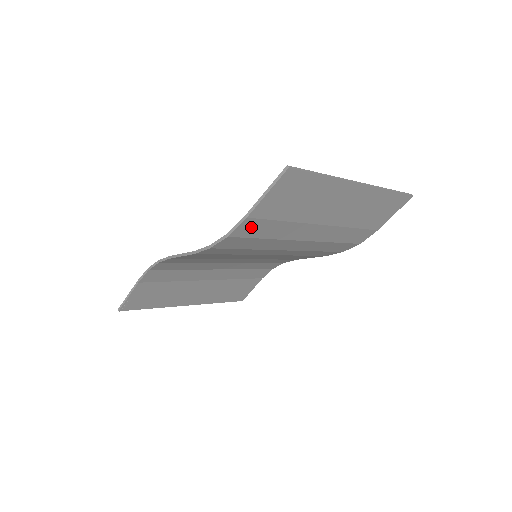
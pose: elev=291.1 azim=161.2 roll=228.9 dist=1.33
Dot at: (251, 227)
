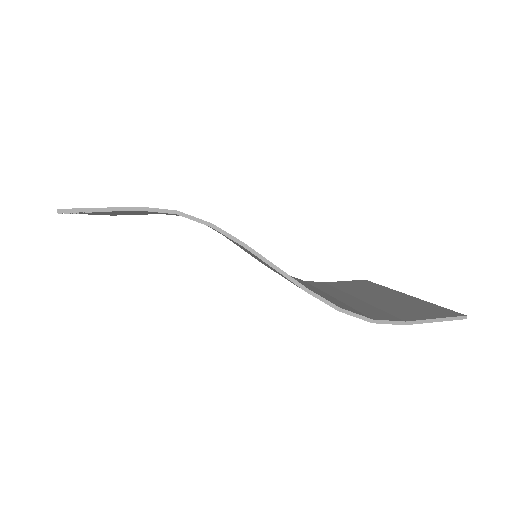
Dot at: occluded
